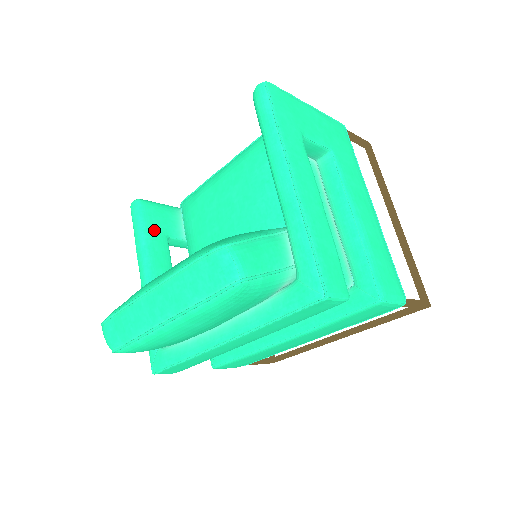
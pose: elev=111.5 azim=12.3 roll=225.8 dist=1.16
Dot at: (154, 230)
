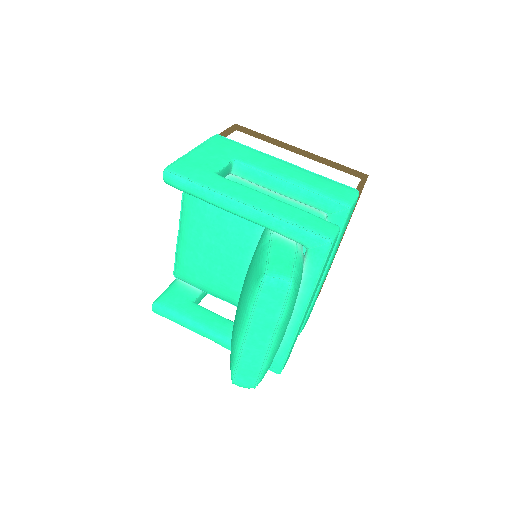
Dot at: (184, 308)
